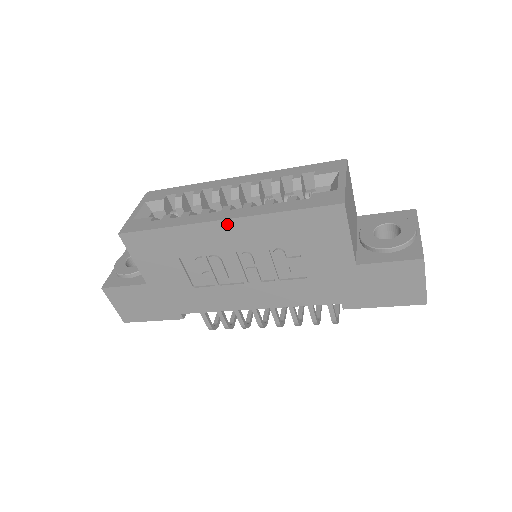
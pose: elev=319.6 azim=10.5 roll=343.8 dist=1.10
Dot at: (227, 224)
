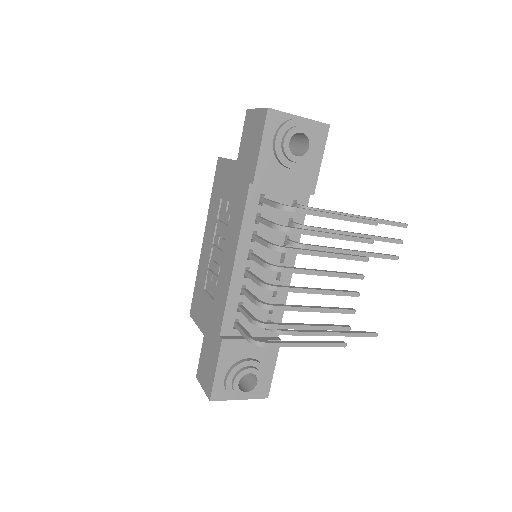
Dot at: (205, 237)
